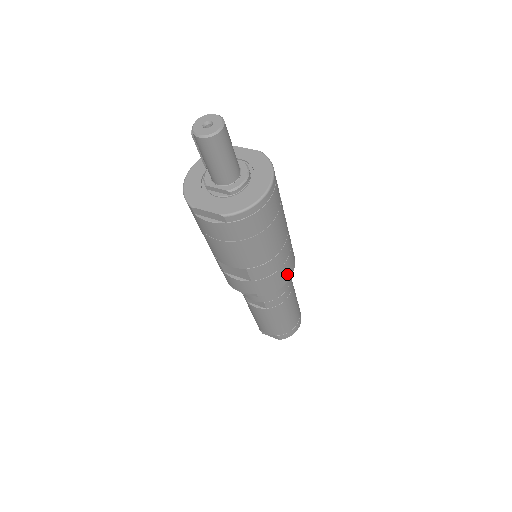
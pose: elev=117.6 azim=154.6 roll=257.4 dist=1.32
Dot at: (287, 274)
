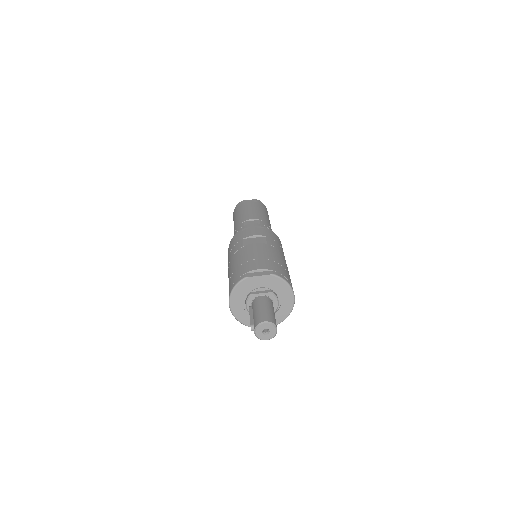
Dot at: occluded
